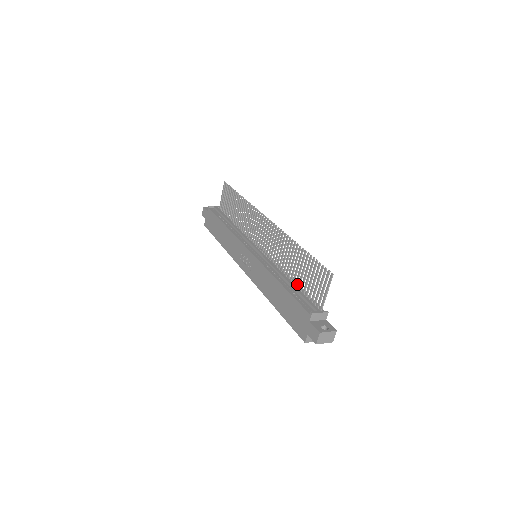
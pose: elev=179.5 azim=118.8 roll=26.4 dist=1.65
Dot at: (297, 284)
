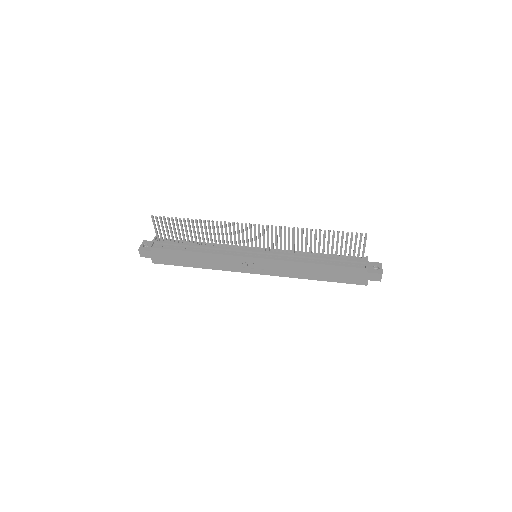
Dot at: (321, 253)
